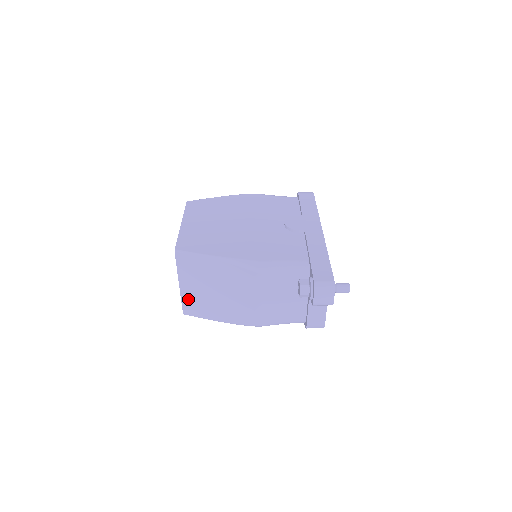
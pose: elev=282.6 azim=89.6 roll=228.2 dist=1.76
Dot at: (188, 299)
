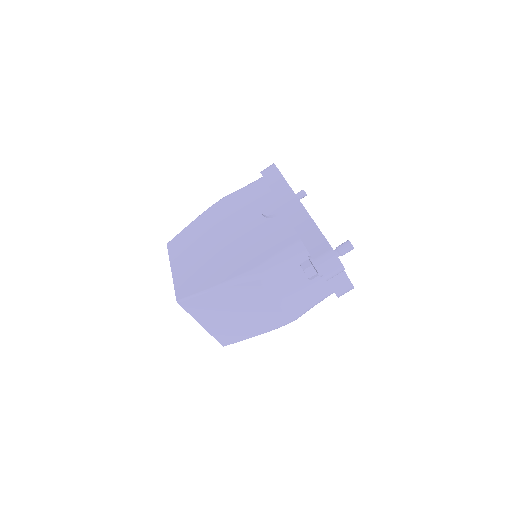
Dot at: (218, 333)
